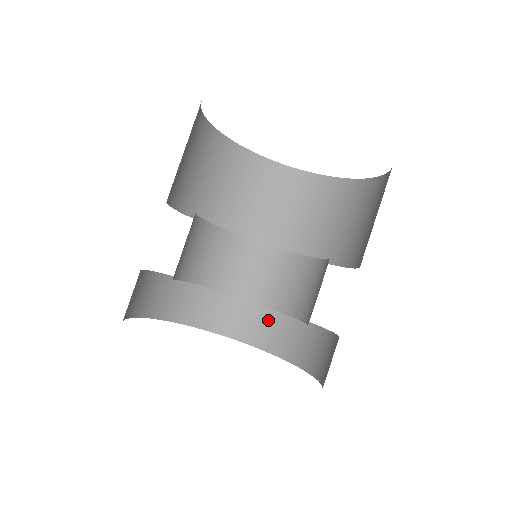
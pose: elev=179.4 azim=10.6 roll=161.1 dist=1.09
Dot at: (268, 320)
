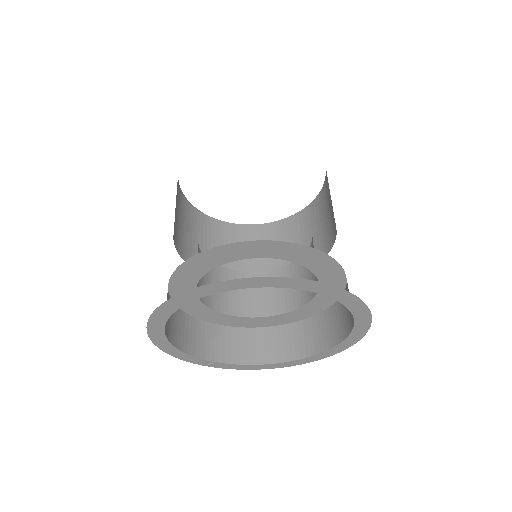
Dot at: (255, 338)
